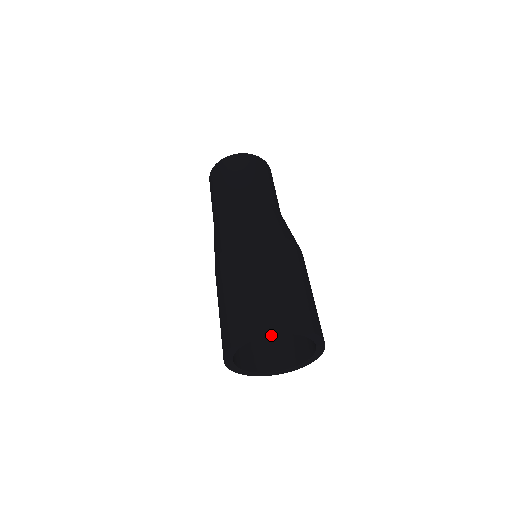
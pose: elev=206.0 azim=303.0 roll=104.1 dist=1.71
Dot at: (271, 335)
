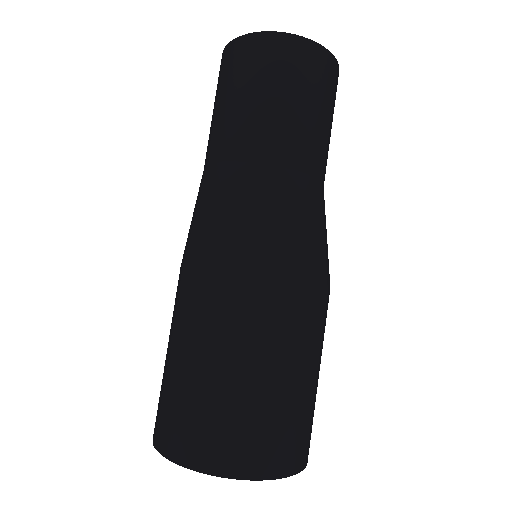
Dot at: occluded
